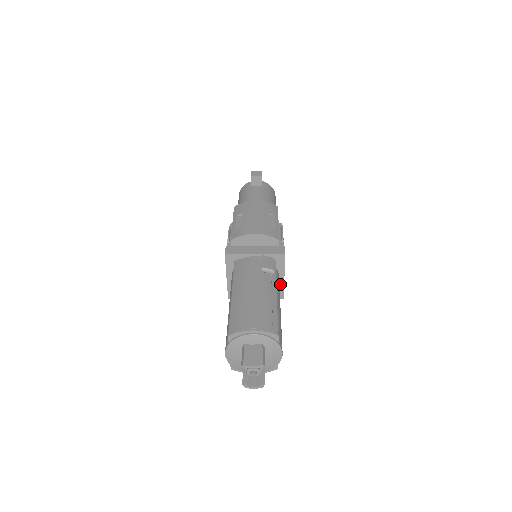
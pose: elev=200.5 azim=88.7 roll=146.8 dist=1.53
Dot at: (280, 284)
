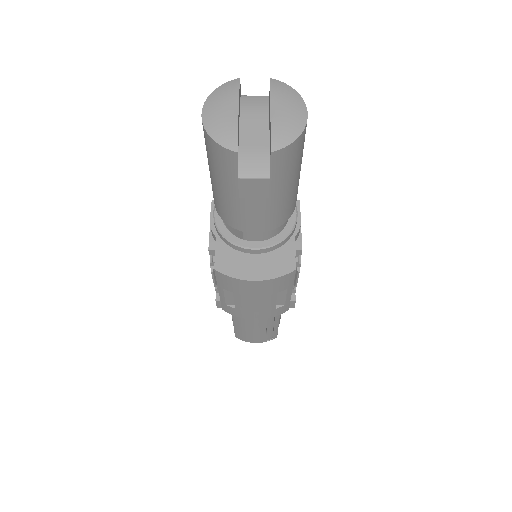
Dot at: occluded
